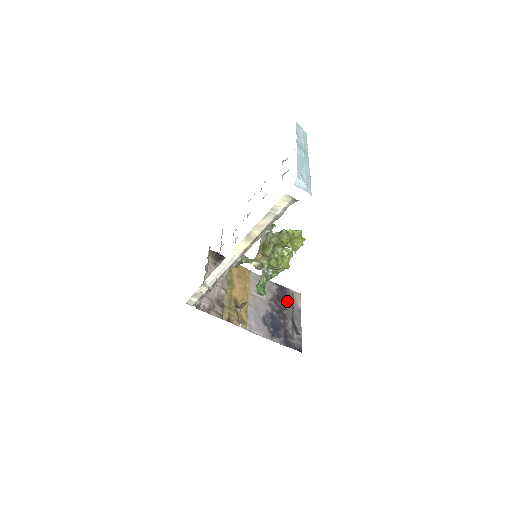
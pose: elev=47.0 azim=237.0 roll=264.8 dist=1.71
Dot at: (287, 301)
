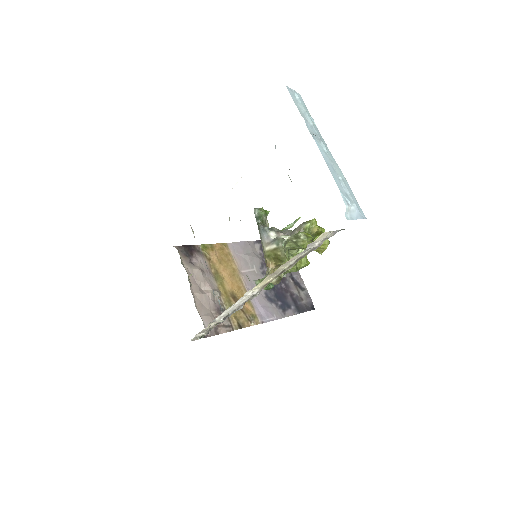
Dot at: occluded
